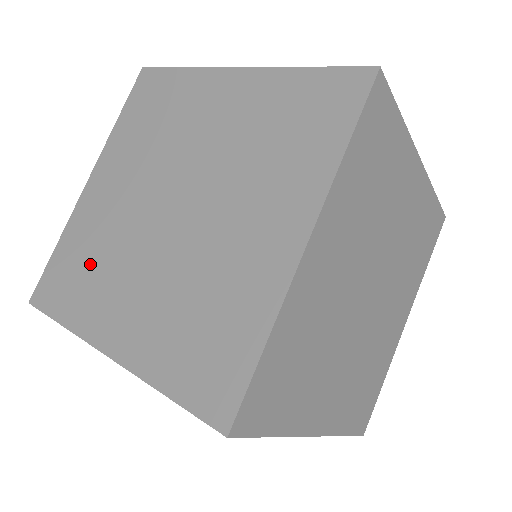
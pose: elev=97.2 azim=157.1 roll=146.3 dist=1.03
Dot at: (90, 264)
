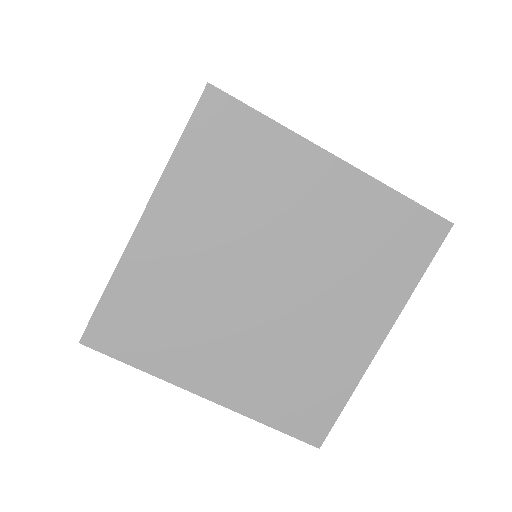
Dot at: (168, 318)
